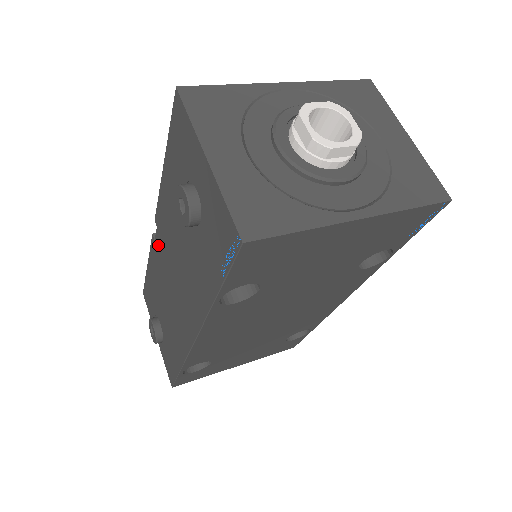
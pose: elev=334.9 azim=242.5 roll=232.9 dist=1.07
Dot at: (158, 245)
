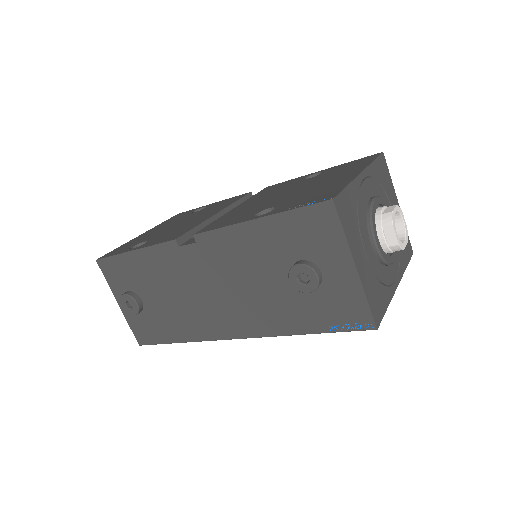
Dot at: (188, 254)
